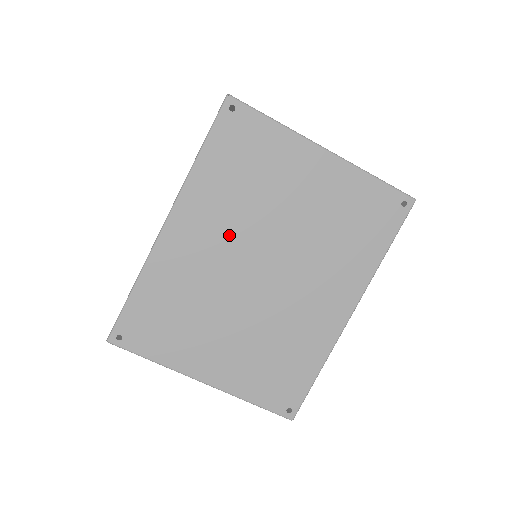
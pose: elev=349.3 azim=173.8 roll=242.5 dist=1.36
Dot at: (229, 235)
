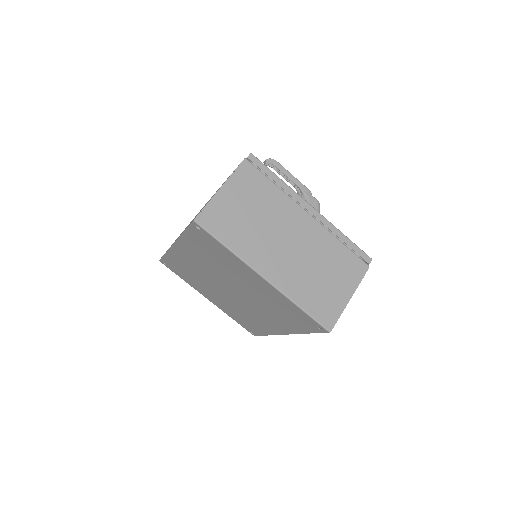
Dot at: (209, 270)
